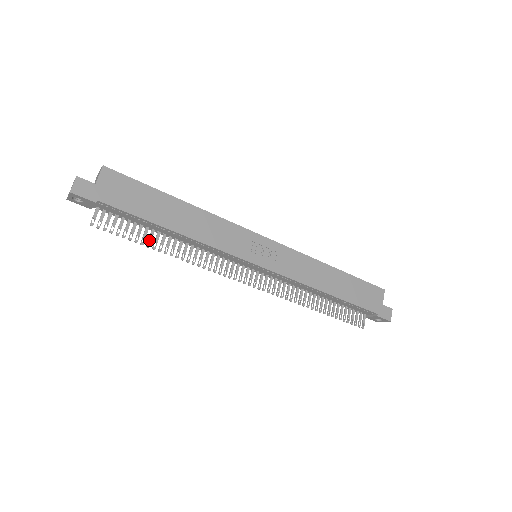
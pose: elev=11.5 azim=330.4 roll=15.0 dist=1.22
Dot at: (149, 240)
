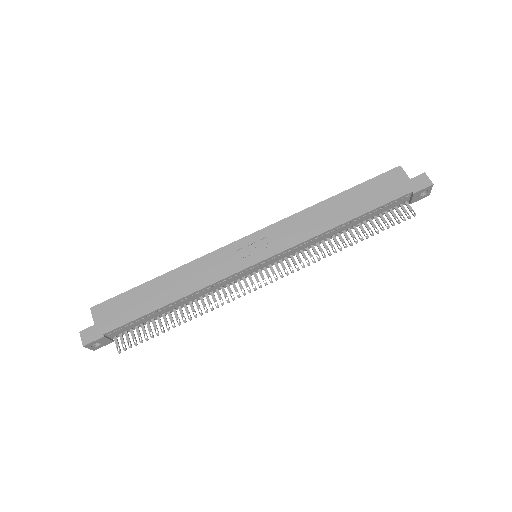
Dot at: (166, 324)
